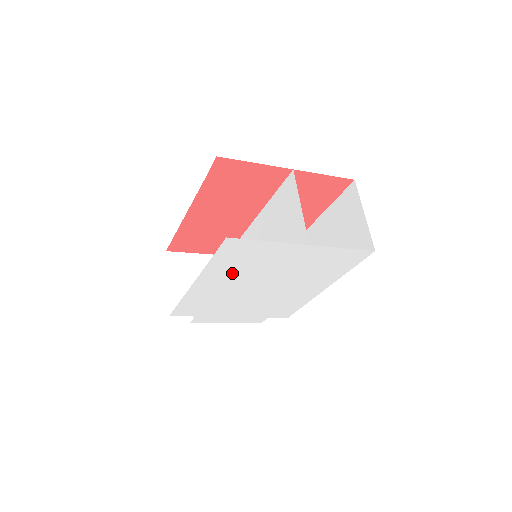
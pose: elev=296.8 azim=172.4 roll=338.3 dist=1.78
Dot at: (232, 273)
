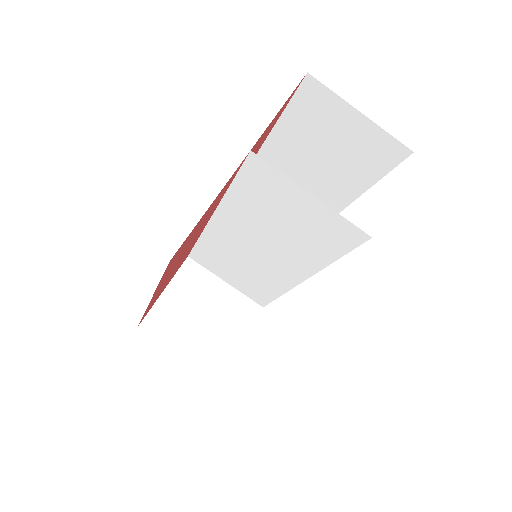
Dot at: occluded
